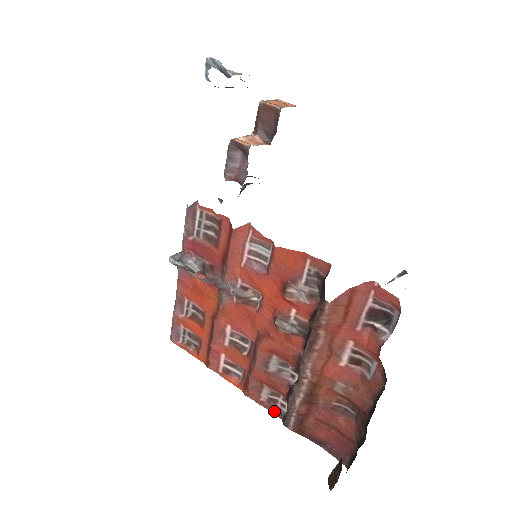
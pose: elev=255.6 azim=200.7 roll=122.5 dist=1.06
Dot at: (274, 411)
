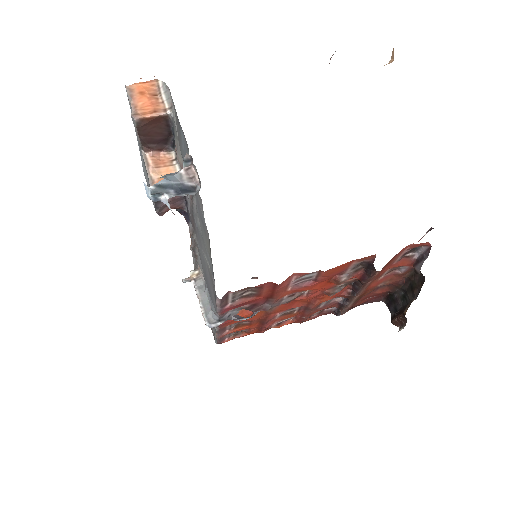
Dot at: (324, 314)
